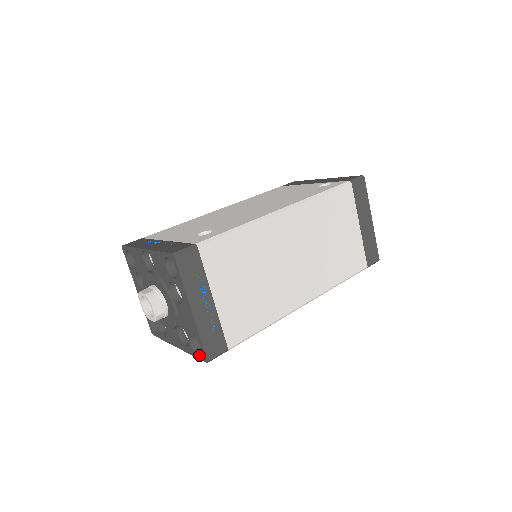
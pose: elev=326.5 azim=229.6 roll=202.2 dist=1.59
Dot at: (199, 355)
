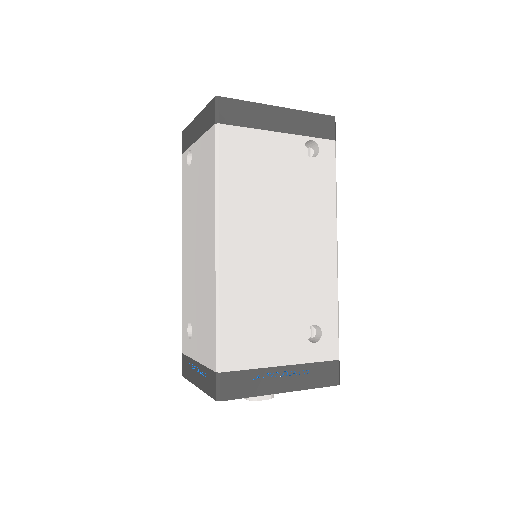
Dot at: occluded
